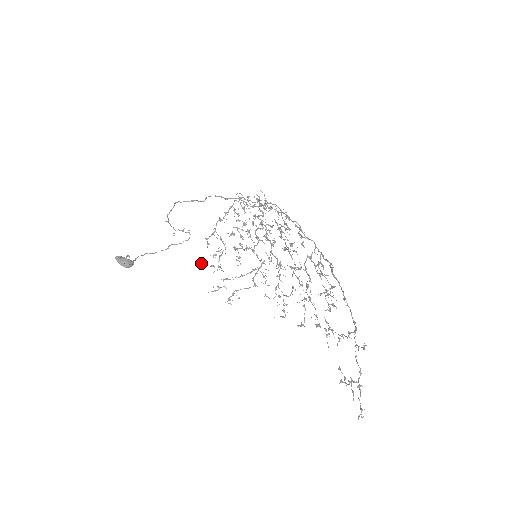
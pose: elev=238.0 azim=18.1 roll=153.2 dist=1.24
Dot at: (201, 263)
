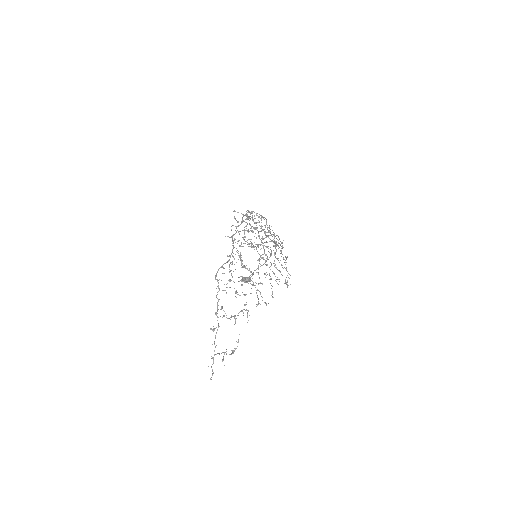
Dot at: occluded
